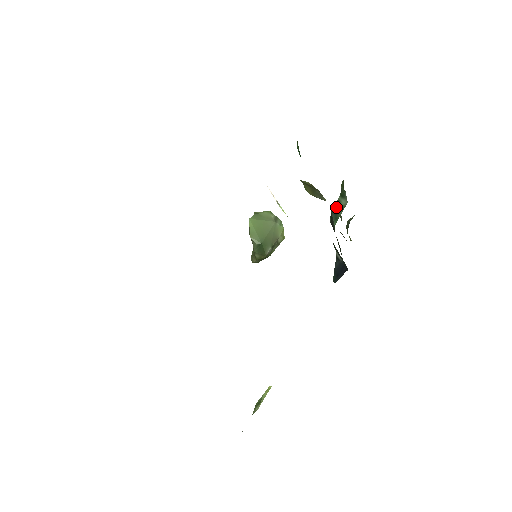
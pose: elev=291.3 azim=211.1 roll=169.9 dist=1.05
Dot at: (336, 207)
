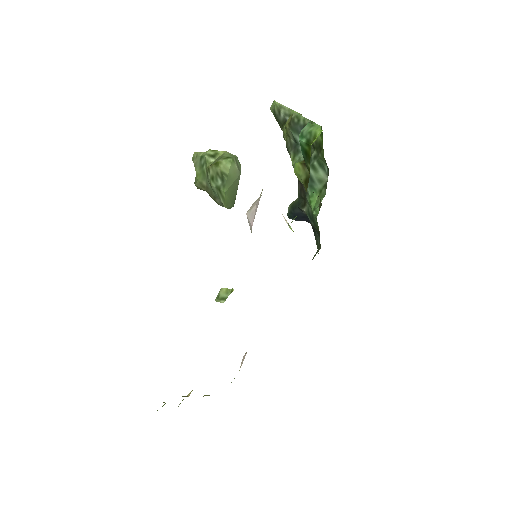
Dot at: (311, 172)
